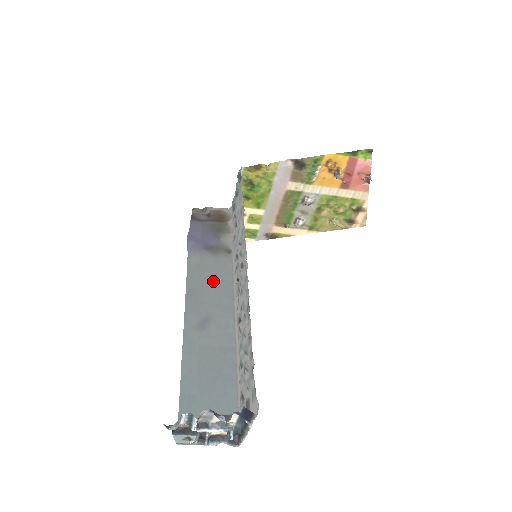
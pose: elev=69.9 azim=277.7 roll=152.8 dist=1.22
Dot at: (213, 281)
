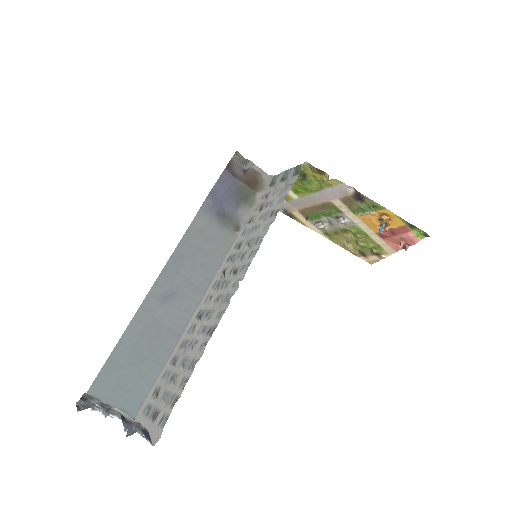
Dot at: (203, 255)
